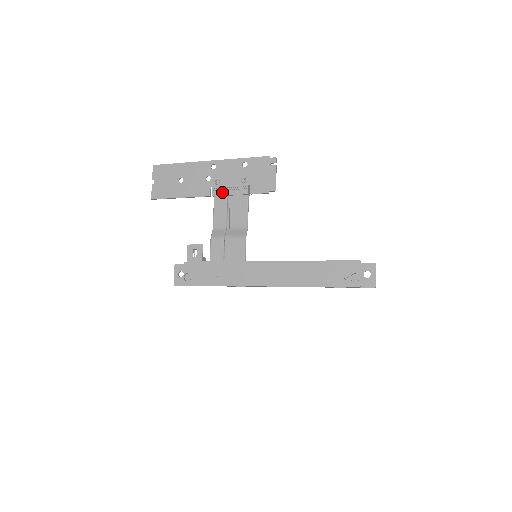
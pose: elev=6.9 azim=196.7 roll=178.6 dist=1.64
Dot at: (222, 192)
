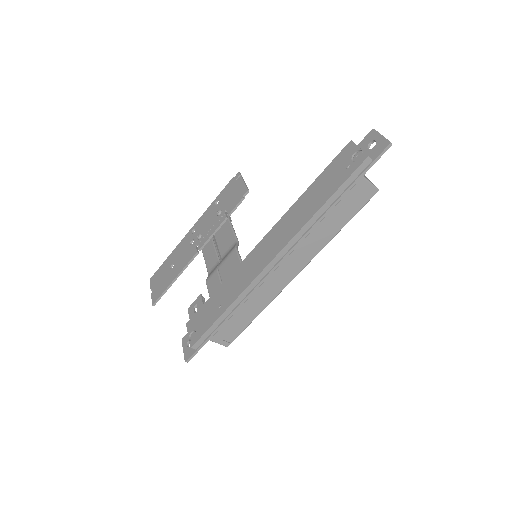
Dot at: (205, 239)
